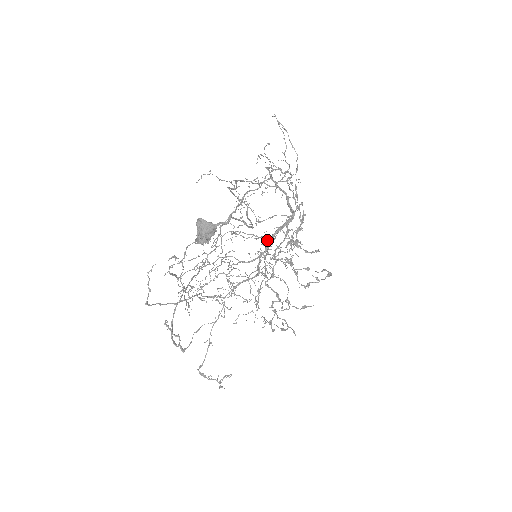
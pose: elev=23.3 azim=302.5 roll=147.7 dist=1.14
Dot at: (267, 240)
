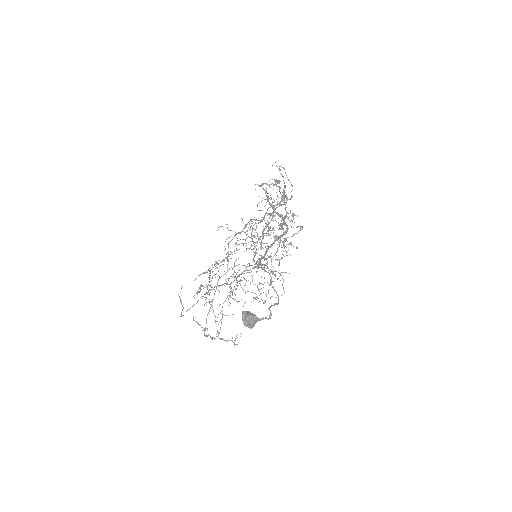
Dot at: (271, 261)
